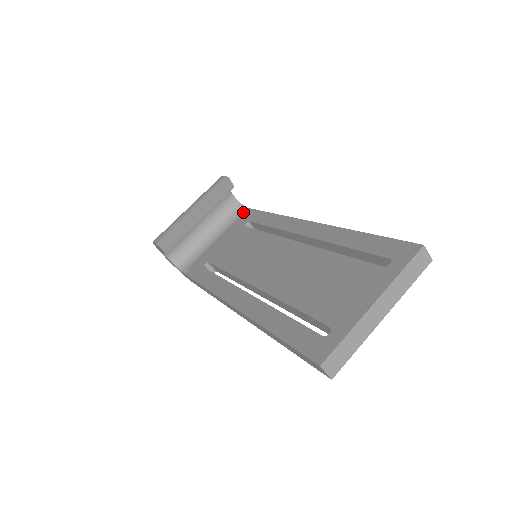
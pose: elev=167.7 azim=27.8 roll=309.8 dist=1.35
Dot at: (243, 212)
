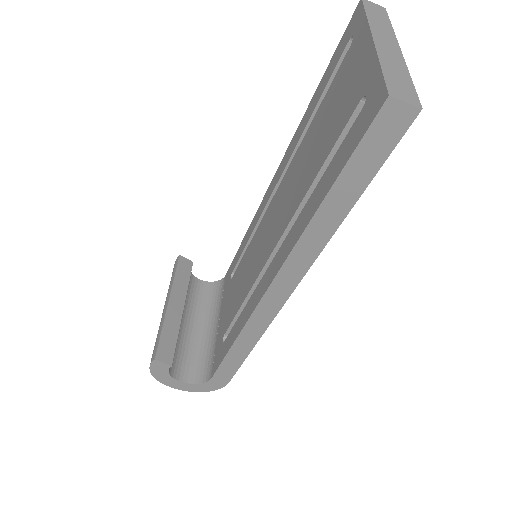
Dot at: (223, 283)
